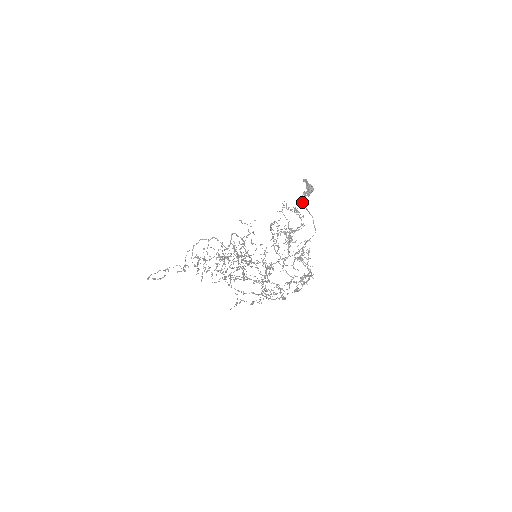
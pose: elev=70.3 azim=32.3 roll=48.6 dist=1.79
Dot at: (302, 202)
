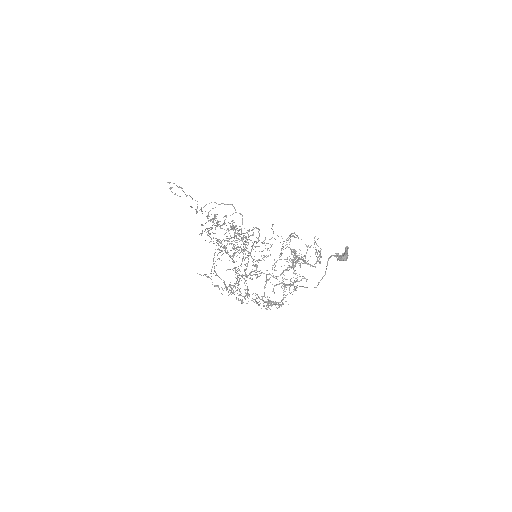
Dot at: (329, 257)
